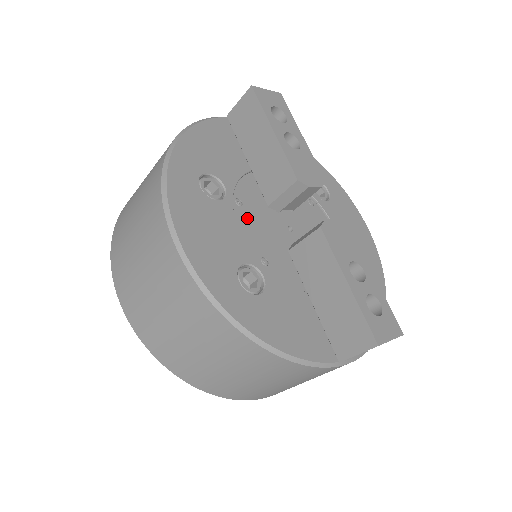
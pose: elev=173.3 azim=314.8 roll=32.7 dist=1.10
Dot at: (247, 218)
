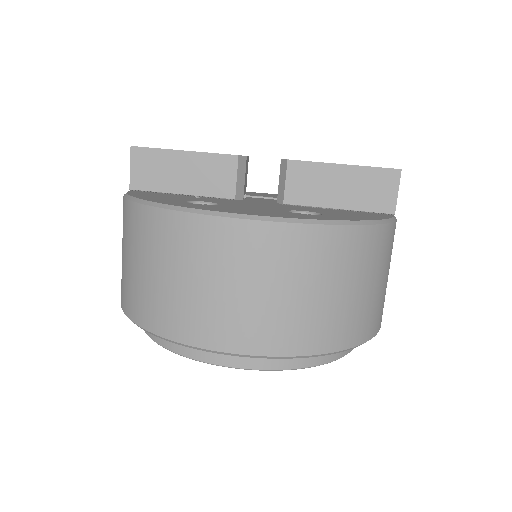
Dot at: occluded
